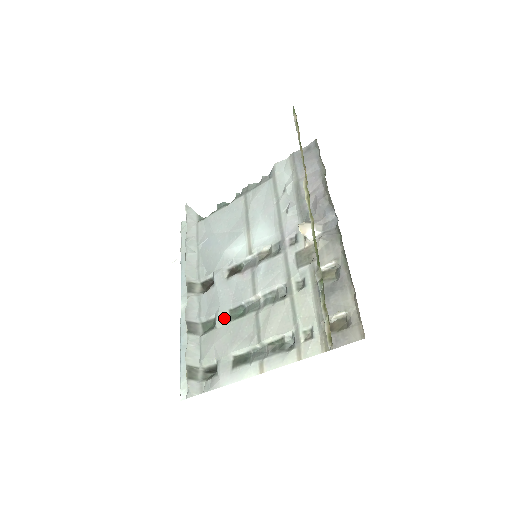
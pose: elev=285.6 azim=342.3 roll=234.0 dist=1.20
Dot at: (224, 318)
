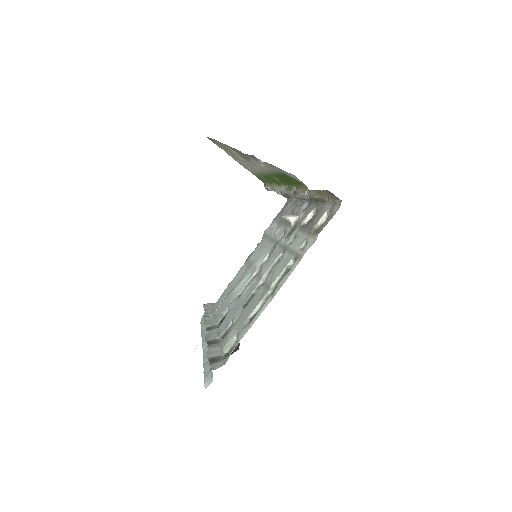
Dot at: (239, 312)
